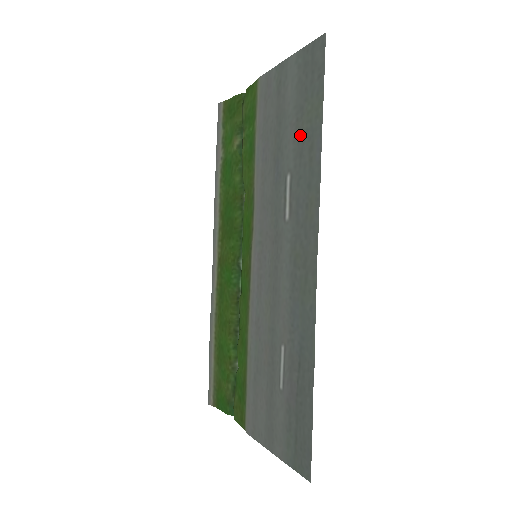
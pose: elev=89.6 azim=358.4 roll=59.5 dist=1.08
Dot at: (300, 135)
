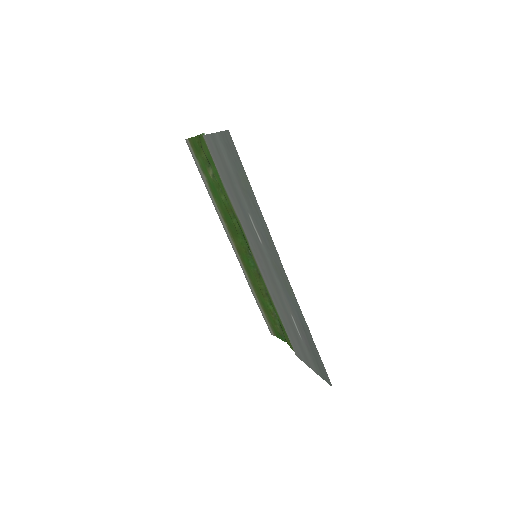
Dot at: (244, 193)
